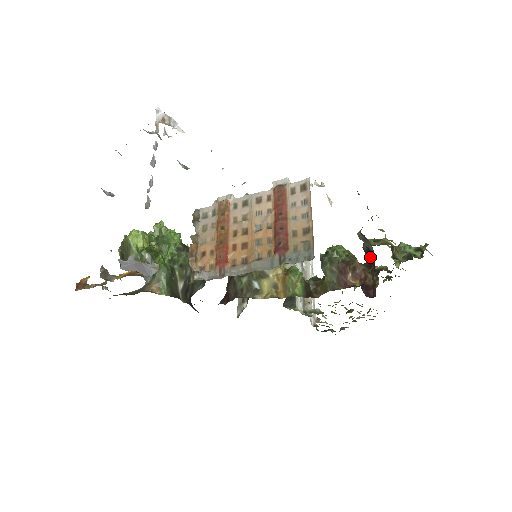
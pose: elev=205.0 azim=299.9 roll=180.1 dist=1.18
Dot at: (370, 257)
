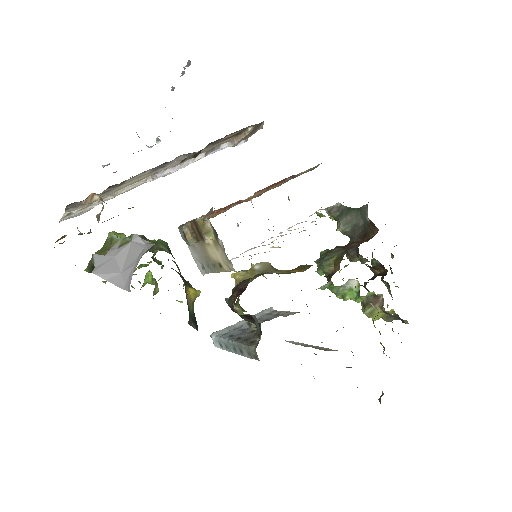
Dot at: (359, 238)
